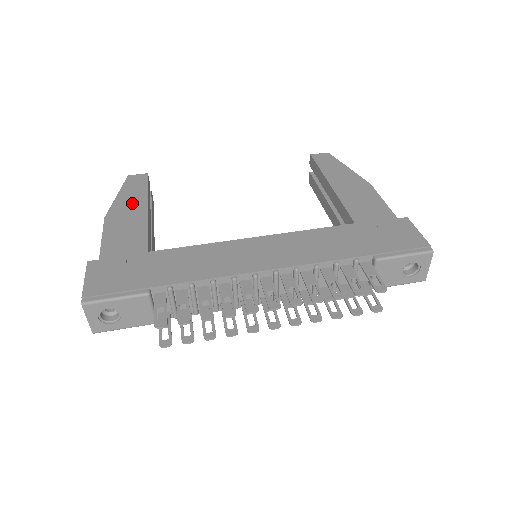
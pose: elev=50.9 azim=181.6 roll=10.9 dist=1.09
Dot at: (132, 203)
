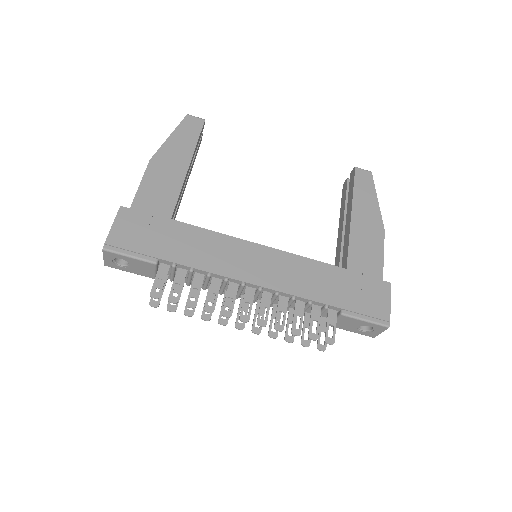
Dot at: (178, 153)
